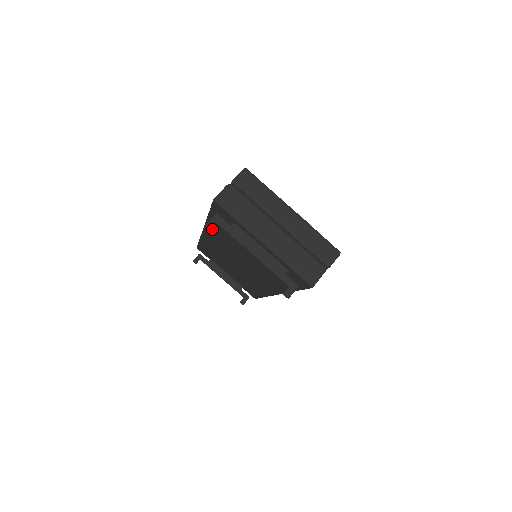
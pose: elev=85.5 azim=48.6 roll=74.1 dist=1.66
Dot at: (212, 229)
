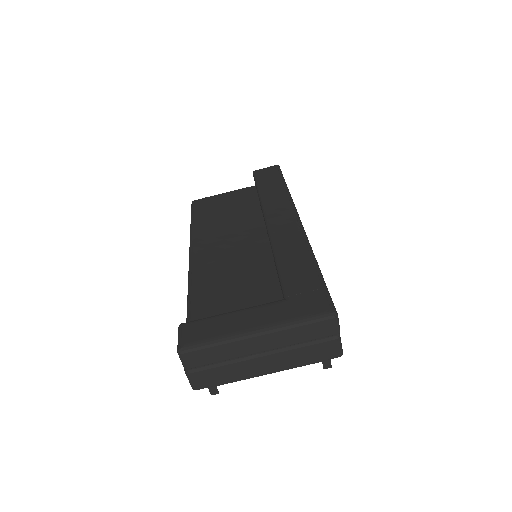
Dot at: occluded
